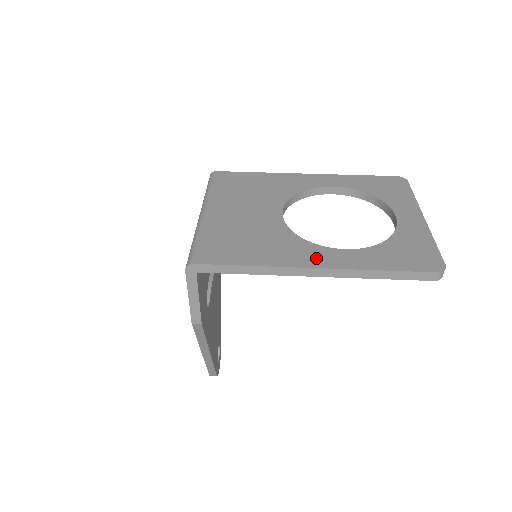
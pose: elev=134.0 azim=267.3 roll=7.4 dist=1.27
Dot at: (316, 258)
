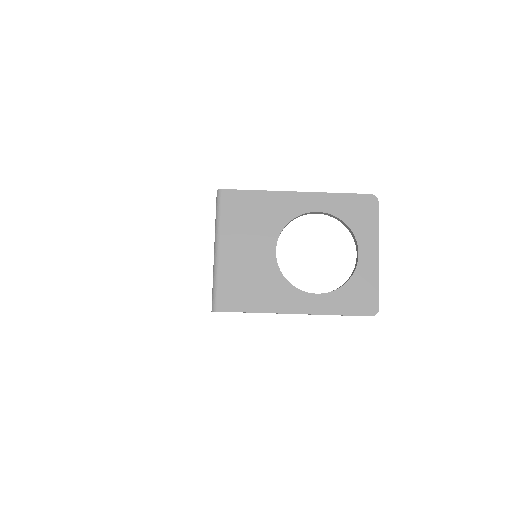
Dot at: (296, 304)
